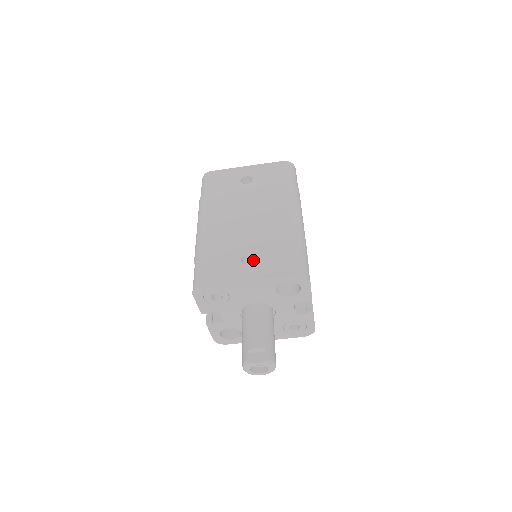
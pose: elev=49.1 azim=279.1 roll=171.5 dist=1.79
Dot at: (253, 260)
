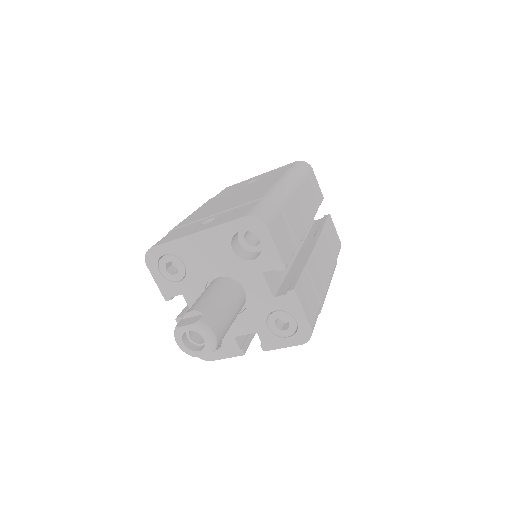
Dot at: occluded
